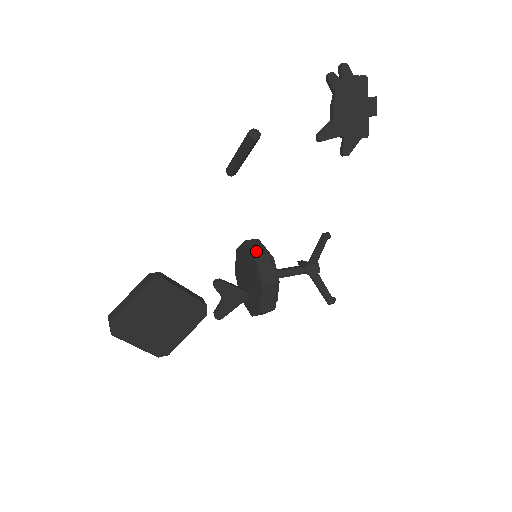
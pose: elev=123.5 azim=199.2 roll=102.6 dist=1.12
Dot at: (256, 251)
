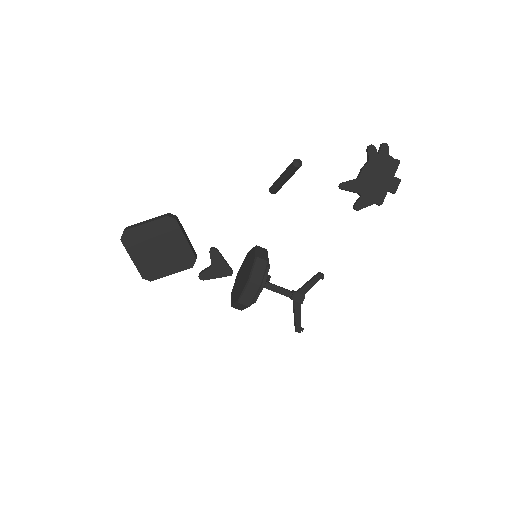
Dot at: (259, 254)
